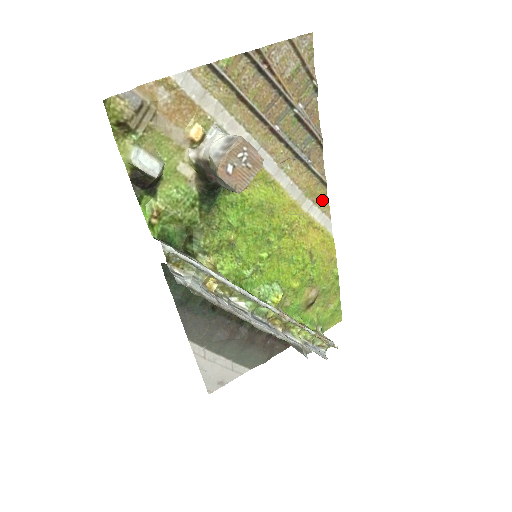
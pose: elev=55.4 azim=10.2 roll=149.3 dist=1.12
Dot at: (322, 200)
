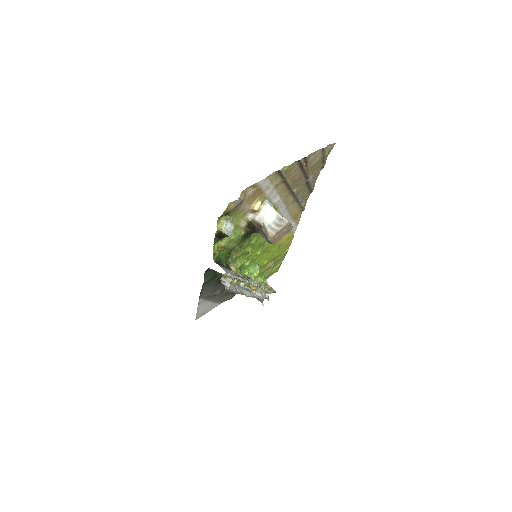
Dot at: (298, 218)
